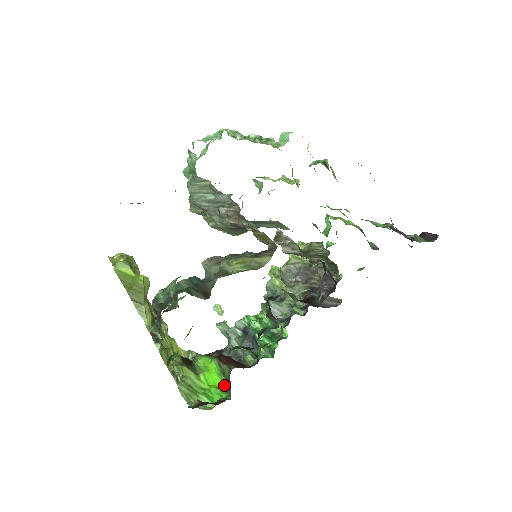
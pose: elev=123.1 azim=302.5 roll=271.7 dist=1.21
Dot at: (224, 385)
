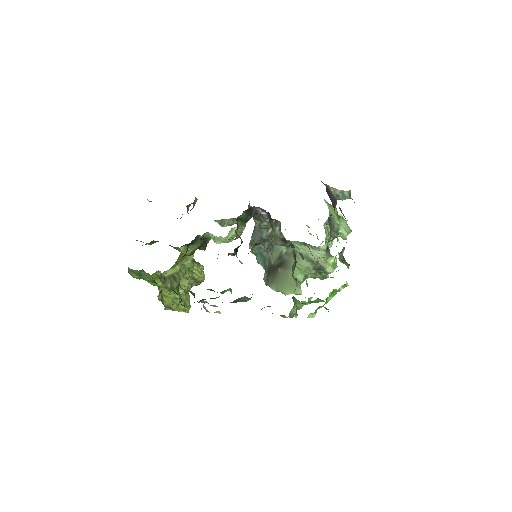
Dot at: occluded
